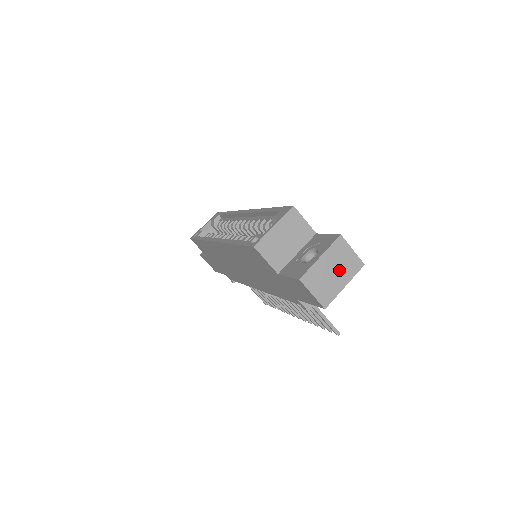
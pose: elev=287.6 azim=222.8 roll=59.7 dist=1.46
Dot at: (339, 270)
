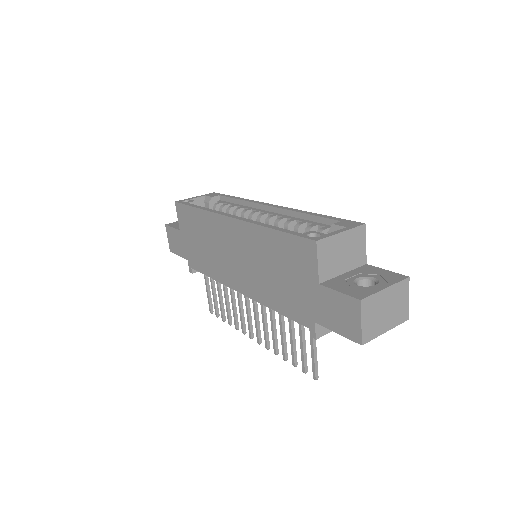
Dot at: (391, 312)
